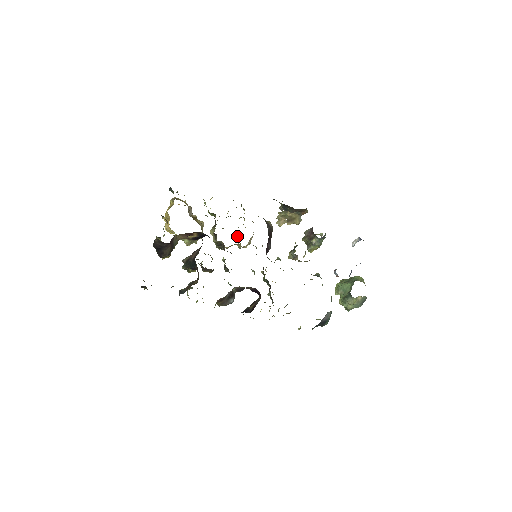
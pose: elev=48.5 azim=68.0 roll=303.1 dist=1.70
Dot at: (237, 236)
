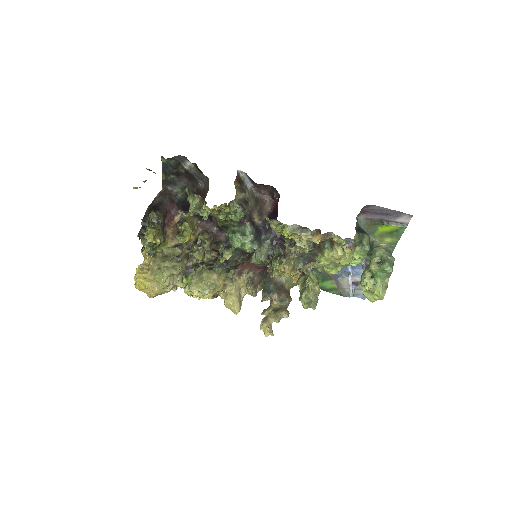
Dot at: (223, 293)
